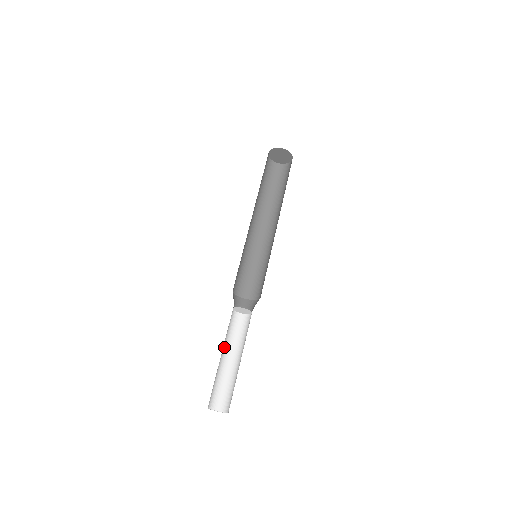
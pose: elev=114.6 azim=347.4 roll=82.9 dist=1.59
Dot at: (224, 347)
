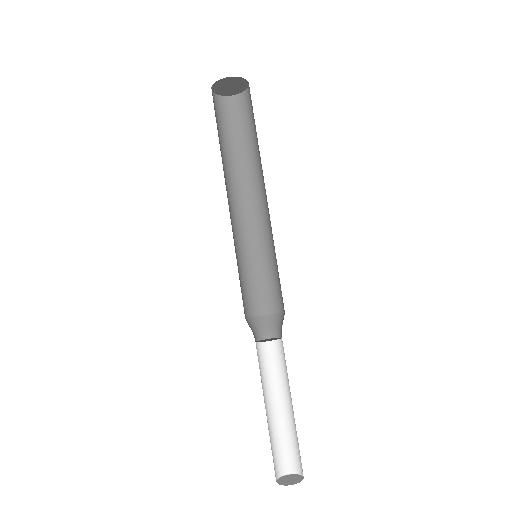
Dot at: (267, 394)
